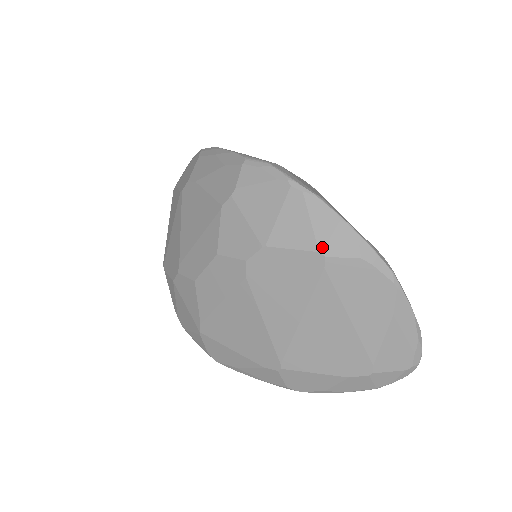
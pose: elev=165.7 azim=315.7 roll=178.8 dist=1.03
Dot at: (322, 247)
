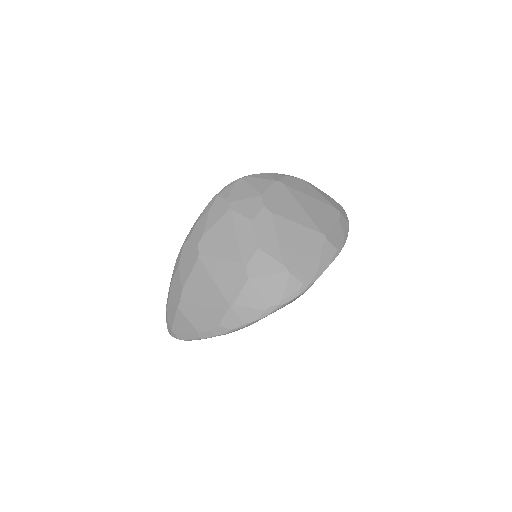
Dot at: (274, 180)
